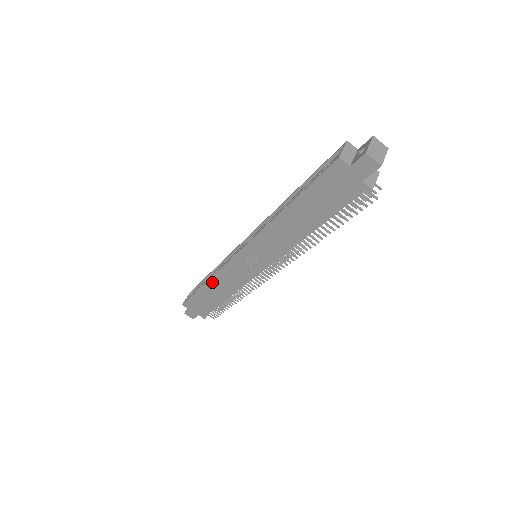
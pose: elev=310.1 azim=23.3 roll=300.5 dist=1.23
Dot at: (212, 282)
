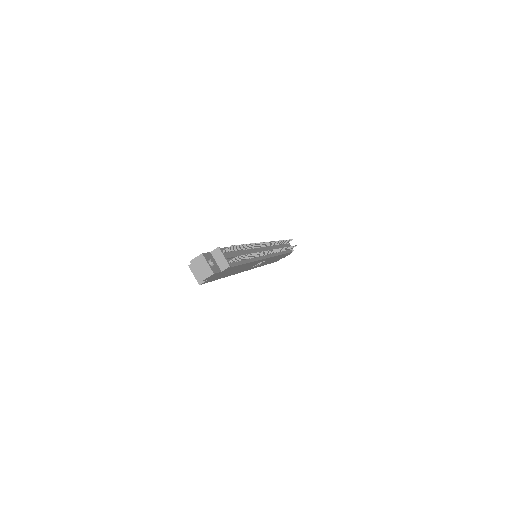
Dot at: occluded
